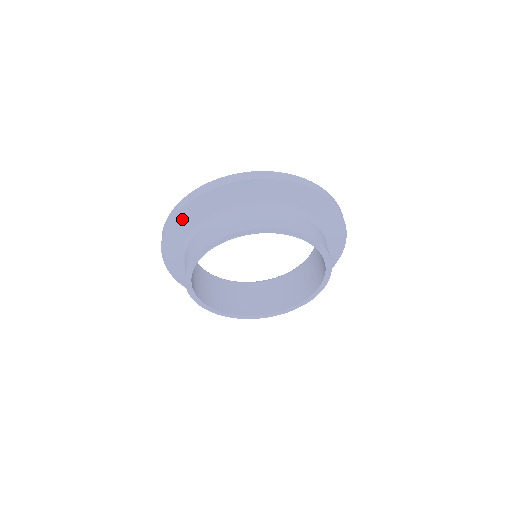
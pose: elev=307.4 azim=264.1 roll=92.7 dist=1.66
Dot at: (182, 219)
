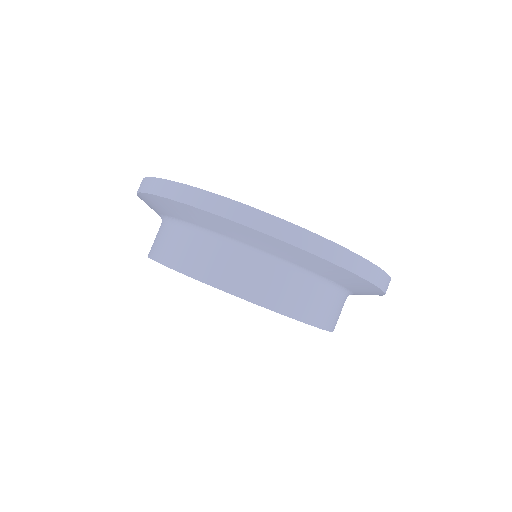
Dot at: (146, 203)
